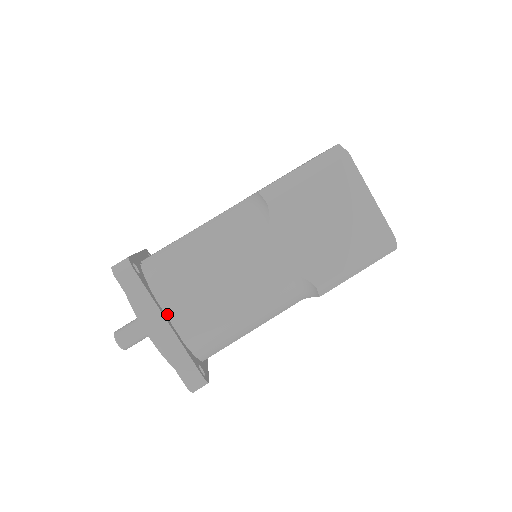
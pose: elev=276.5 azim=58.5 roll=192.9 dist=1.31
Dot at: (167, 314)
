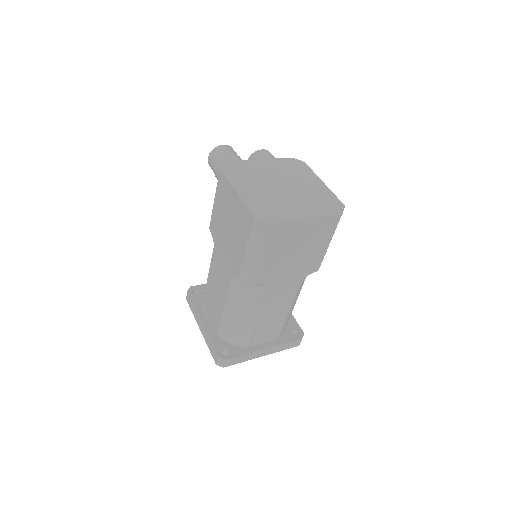
Dot at: (259, 344)
